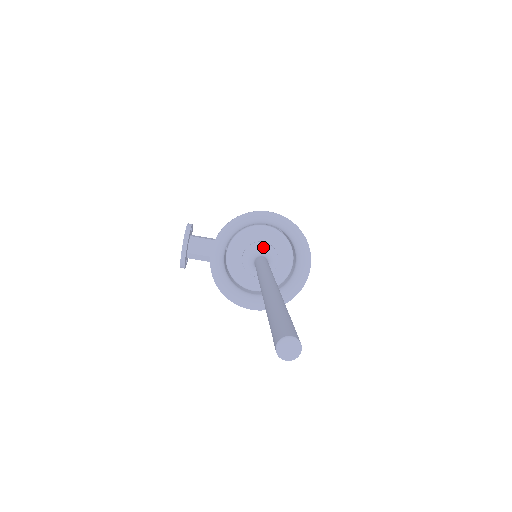
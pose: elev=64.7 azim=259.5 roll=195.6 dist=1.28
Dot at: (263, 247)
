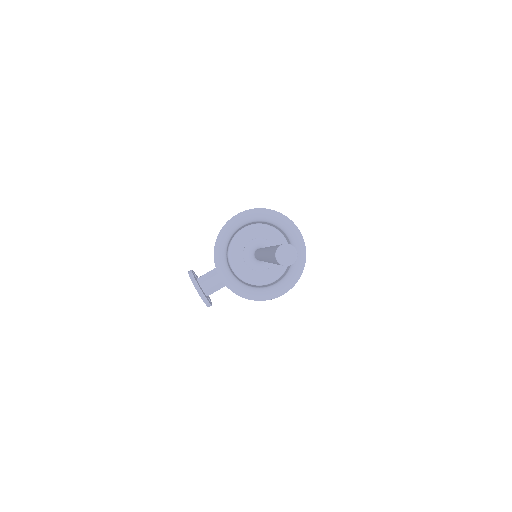
Dot at: (254, 244)
